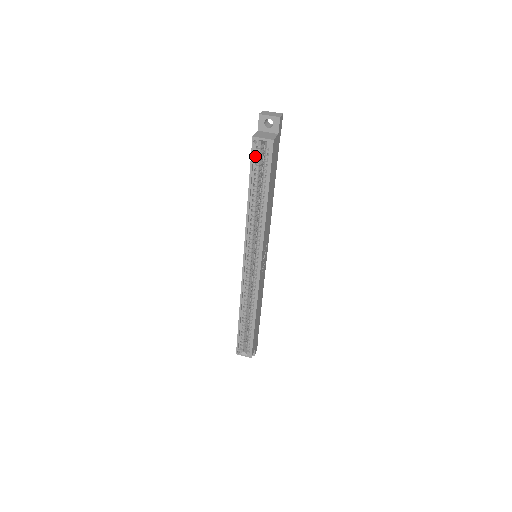
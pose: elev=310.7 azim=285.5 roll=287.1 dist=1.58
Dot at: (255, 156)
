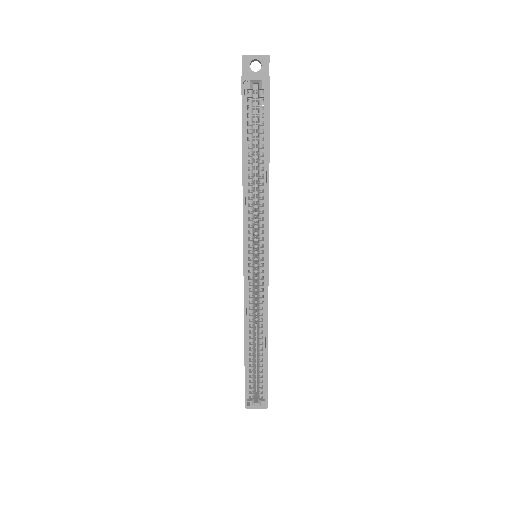
Dot at: (246, 105)
